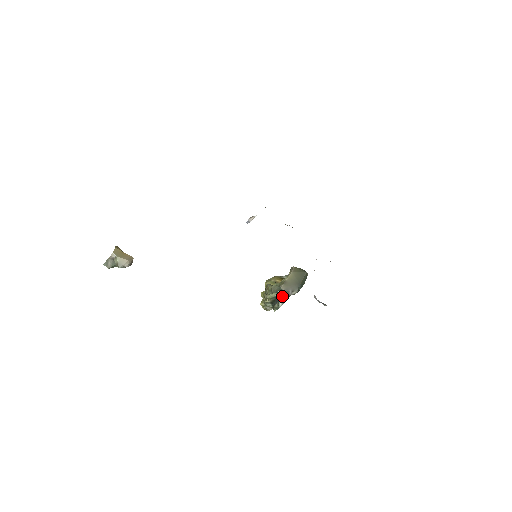
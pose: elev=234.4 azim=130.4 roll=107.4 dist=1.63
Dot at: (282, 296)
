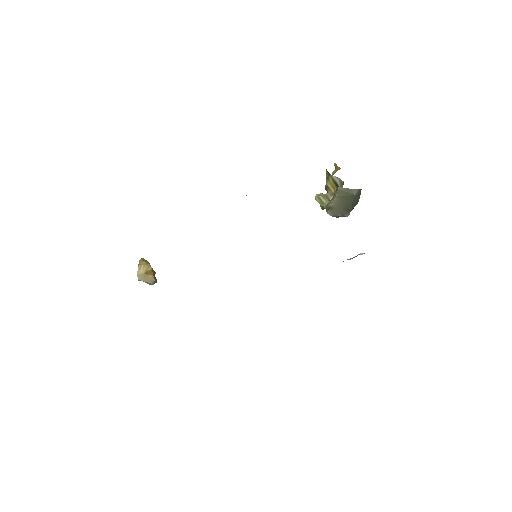
Dot at: occluded
